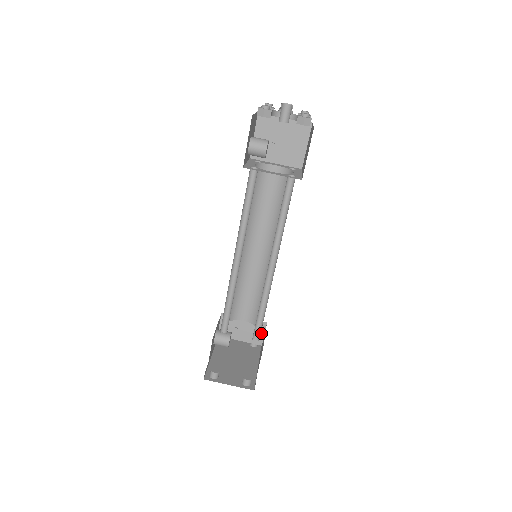
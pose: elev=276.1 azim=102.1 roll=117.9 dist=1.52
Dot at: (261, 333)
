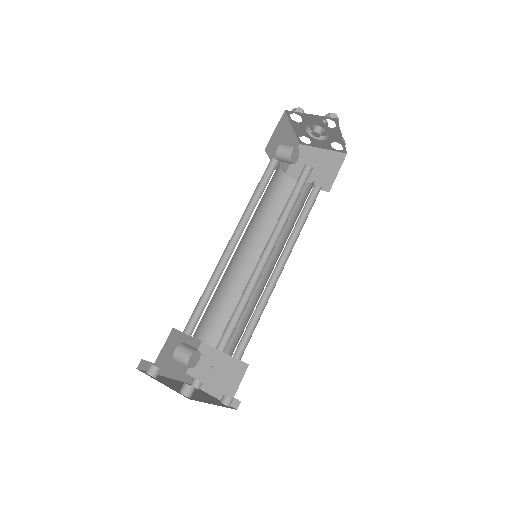
Dot at: (238, 379)
